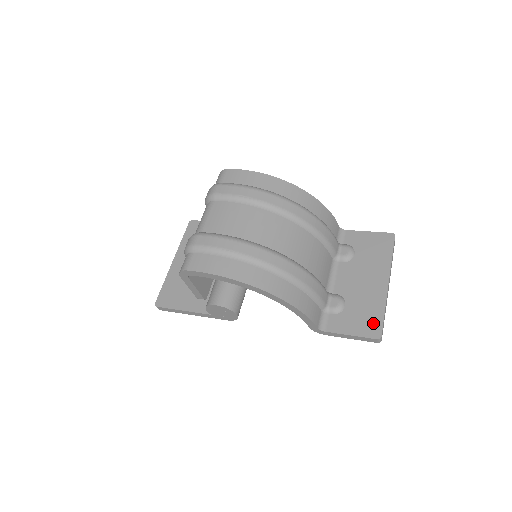
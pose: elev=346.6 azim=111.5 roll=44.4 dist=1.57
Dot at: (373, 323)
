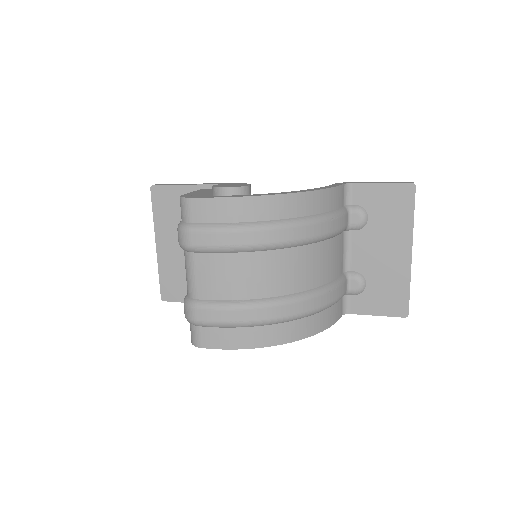
Dot at: (399, 301)
